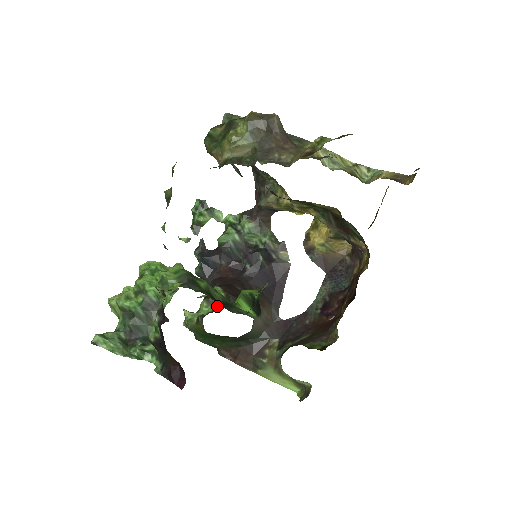
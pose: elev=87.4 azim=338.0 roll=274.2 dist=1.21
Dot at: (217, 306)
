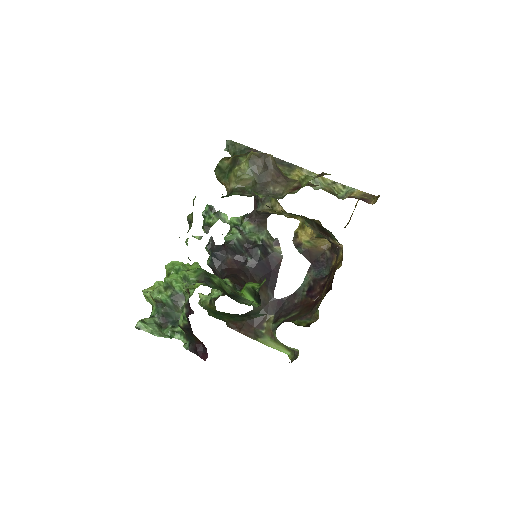
Dot at: occluded
